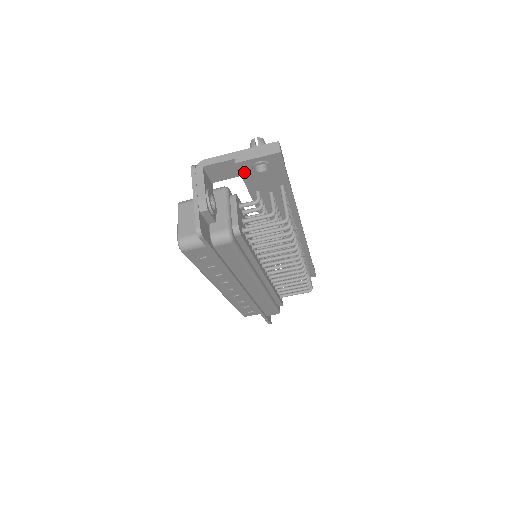
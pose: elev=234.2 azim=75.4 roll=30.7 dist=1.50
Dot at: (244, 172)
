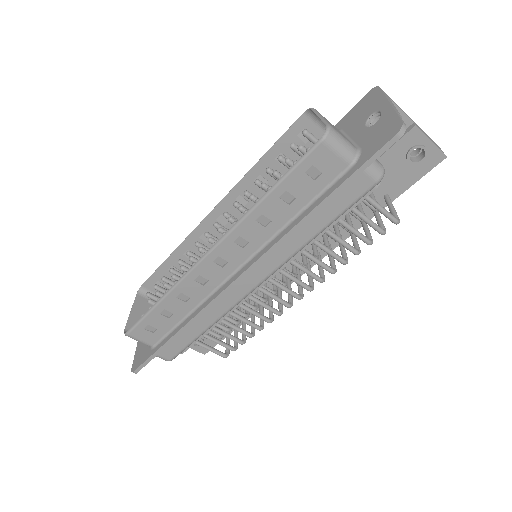
Dot at: (401, 144)
